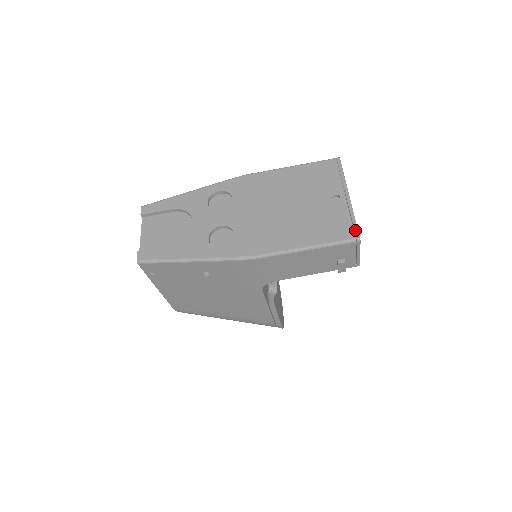
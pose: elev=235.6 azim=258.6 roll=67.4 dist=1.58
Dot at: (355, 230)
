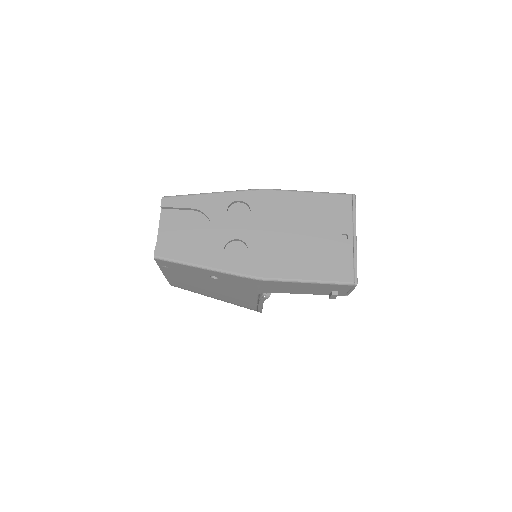
Dot at: (355, 274)
